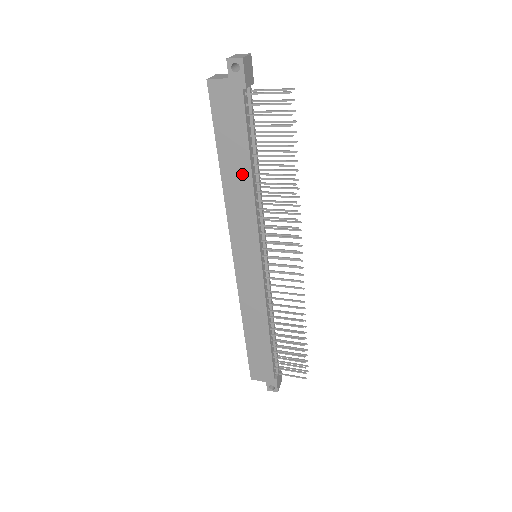
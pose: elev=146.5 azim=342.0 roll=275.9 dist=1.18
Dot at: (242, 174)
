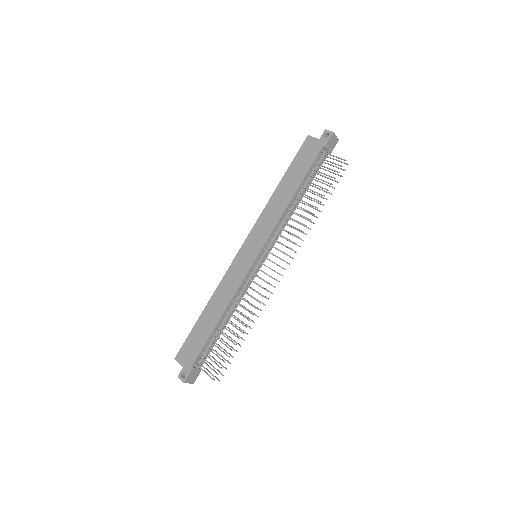
Dot at: (288, 193)
